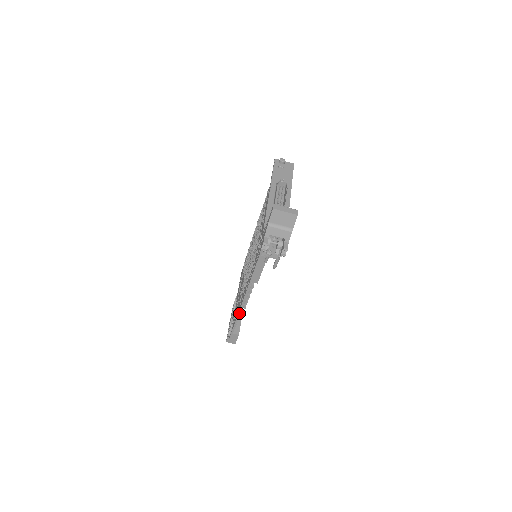
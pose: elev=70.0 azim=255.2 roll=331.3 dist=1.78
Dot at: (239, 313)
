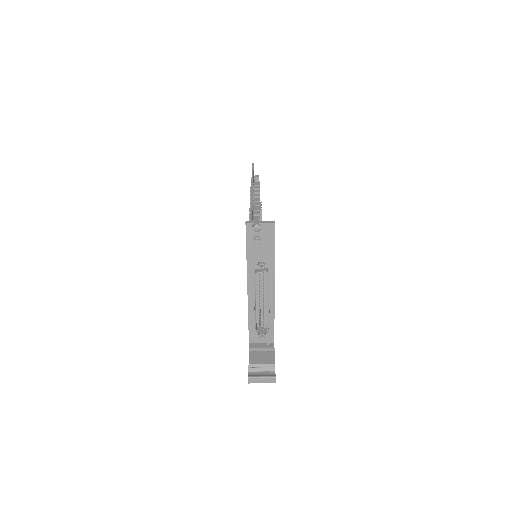
Dot at: occluded
